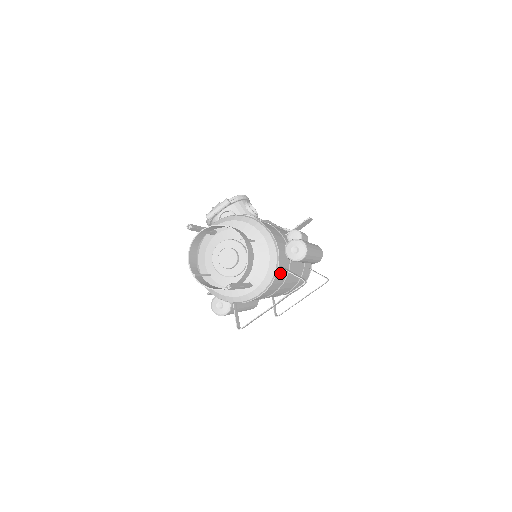
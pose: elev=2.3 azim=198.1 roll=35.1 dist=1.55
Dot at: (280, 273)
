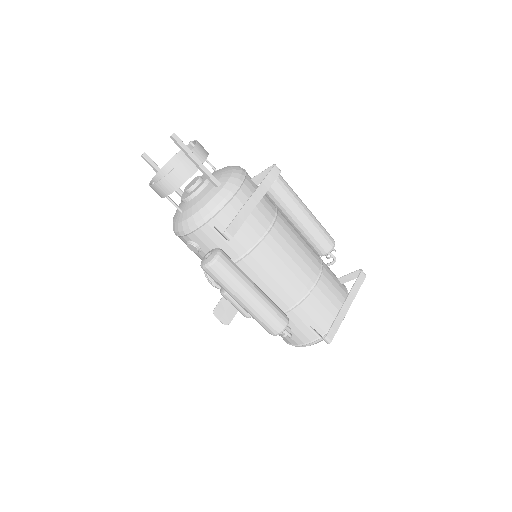
Dot at: occluded
